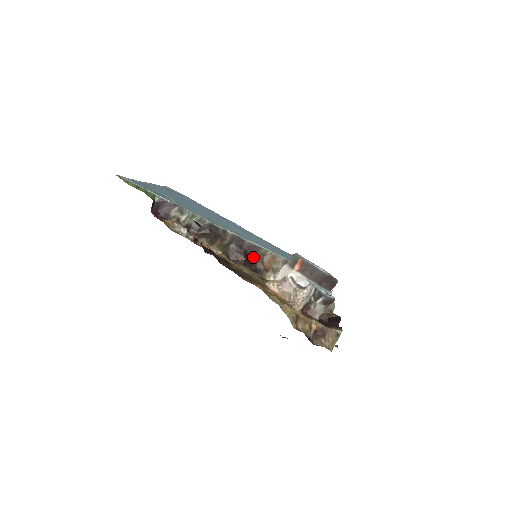
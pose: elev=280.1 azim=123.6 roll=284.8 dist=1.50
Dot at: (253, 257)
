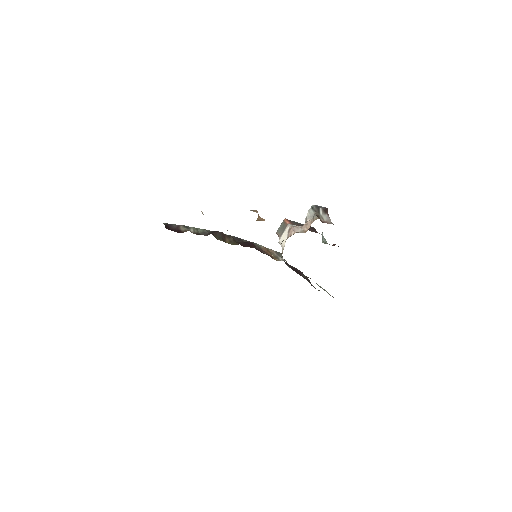
Dot at: (260, 218)
